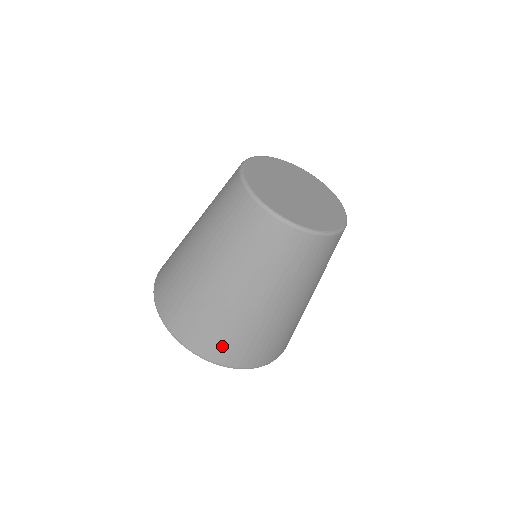
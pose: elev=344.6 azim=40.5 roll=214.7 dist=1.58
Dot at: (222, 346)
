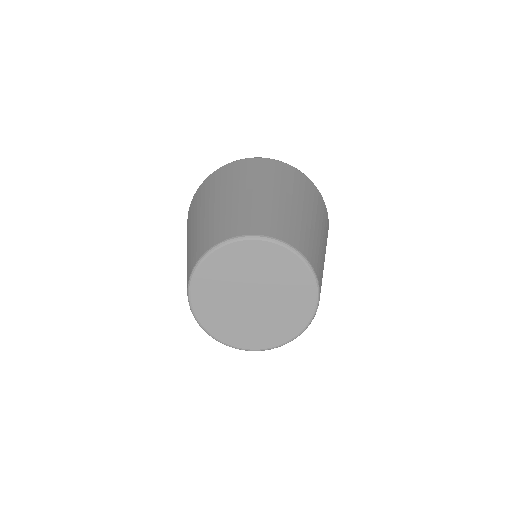
Dot at: occluded
